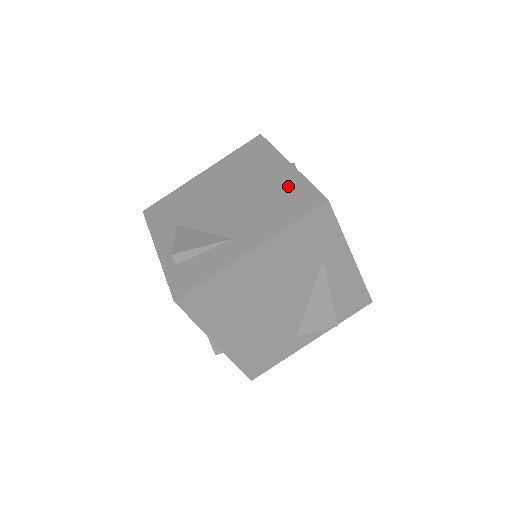
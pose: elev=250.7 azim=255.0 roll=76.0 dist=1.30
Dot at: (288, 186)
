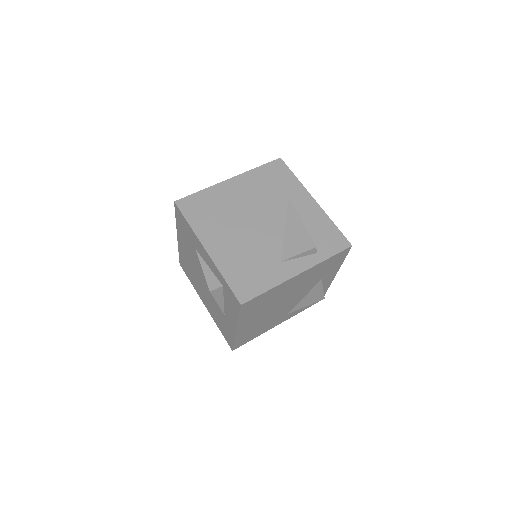
Dot at: occluded
